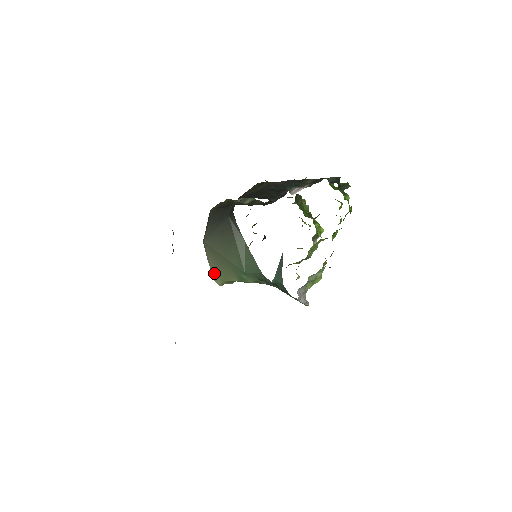
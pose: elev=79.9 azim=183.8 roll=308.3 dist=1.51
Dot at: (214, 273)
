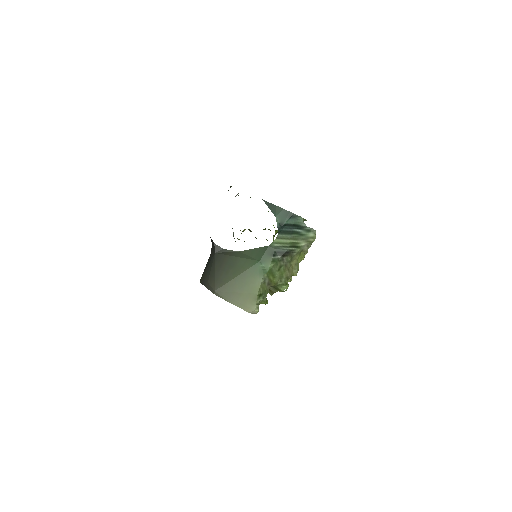
Dot at: (244, 305)
